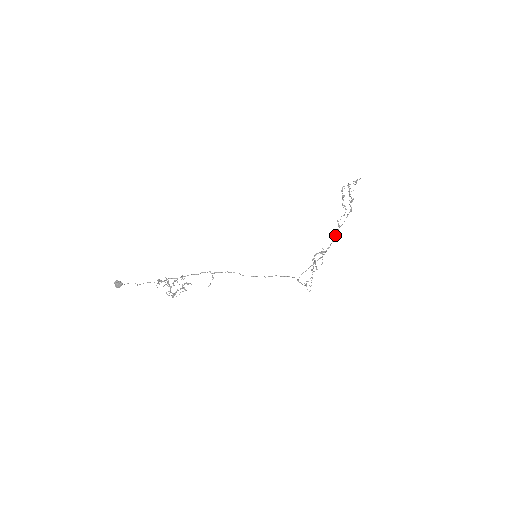
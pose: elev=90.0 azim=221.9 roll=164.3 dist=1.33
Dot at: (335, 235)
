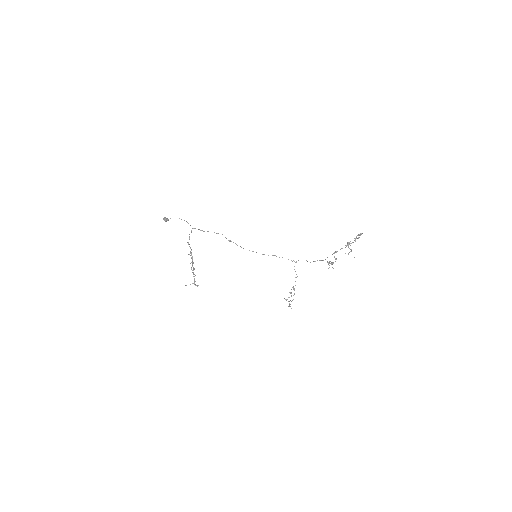
Dot at: (332, 254)
